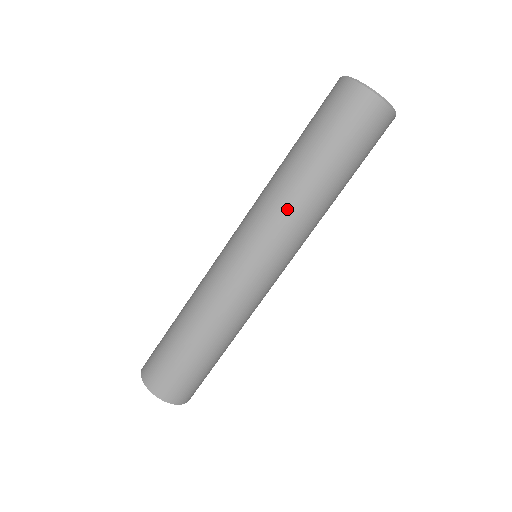
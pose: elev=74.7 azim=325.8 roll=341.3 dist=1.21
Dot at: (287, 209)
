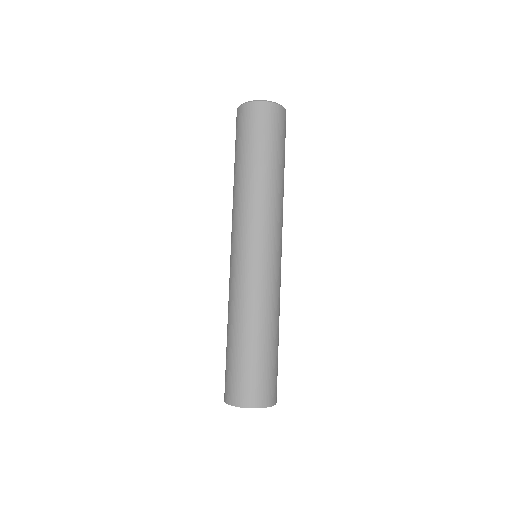
Dot at: (238, 204)
